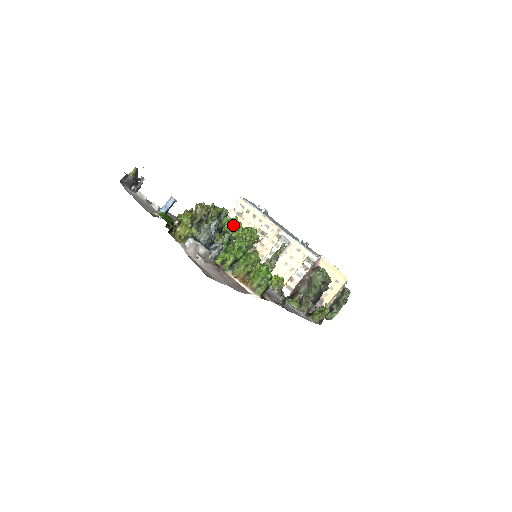
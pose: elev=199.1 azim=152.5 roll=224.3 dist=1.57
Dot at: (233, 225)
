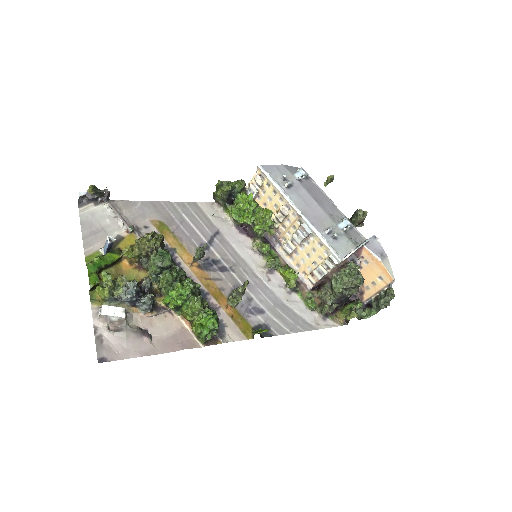
Dot at: (242, 208)
